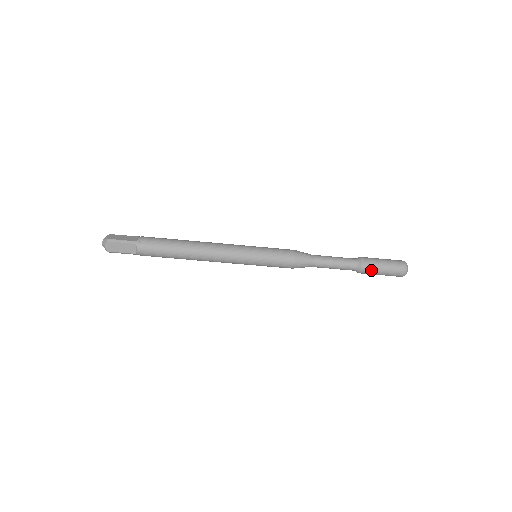
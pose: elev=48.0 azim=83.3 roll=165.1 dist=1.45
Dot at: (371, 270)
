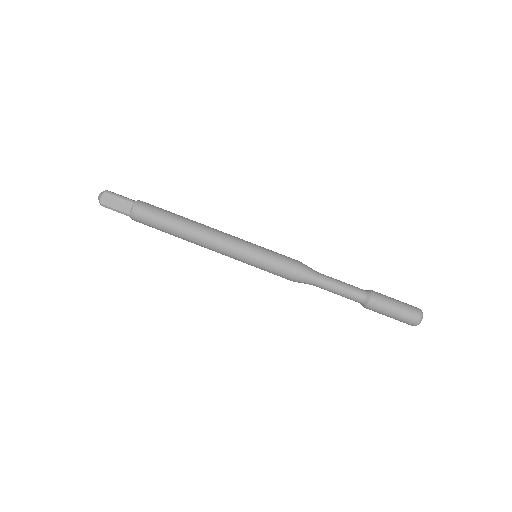
Dot at: (381, 305)
